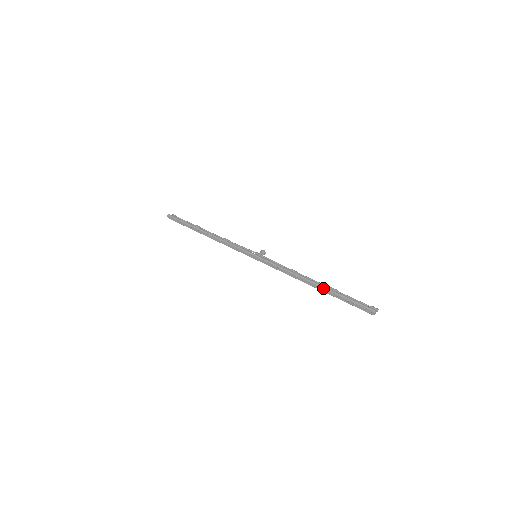
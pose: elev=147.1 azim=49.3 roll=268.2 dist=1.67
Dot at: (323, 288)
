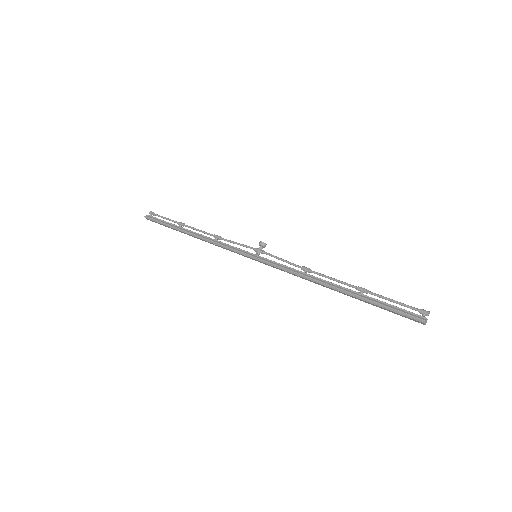
Dot at: (348, 295)
